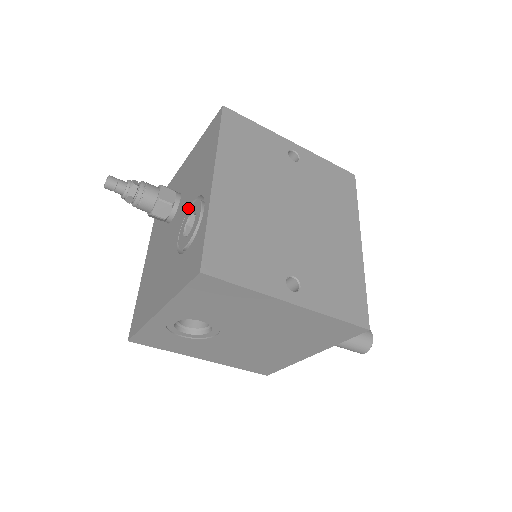
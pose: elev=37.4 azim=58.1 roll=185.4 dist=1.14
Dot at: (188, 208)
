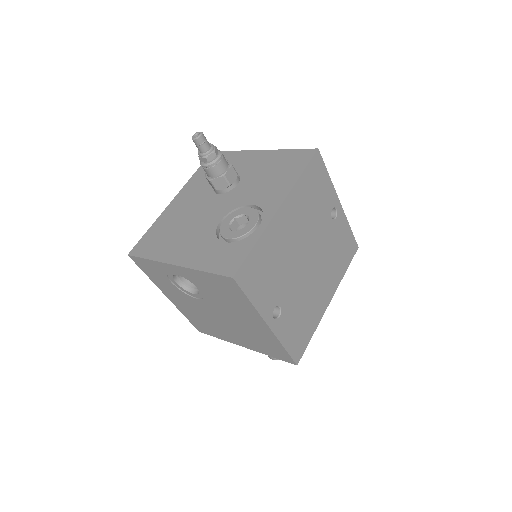
Dot at: (243, 204)
